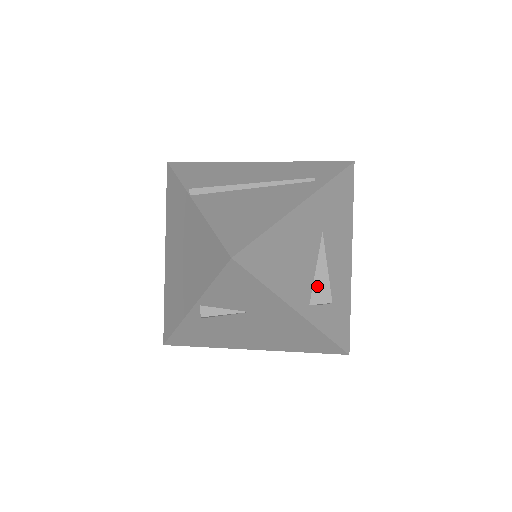
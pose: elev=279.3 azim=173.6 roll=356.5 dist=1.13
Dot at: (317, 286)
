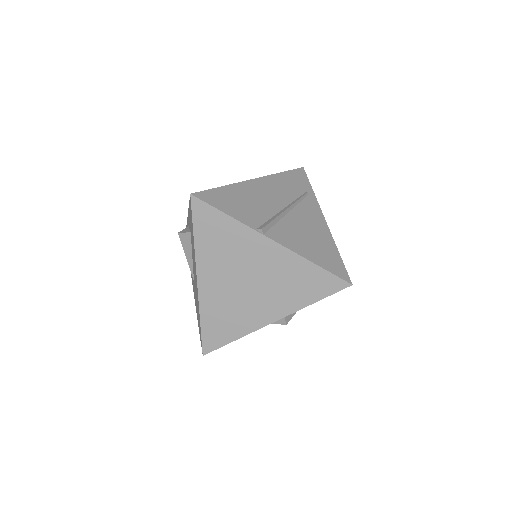
Dot at: occluded
